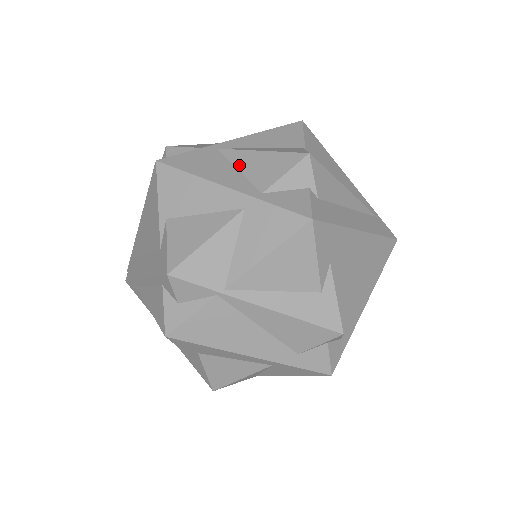
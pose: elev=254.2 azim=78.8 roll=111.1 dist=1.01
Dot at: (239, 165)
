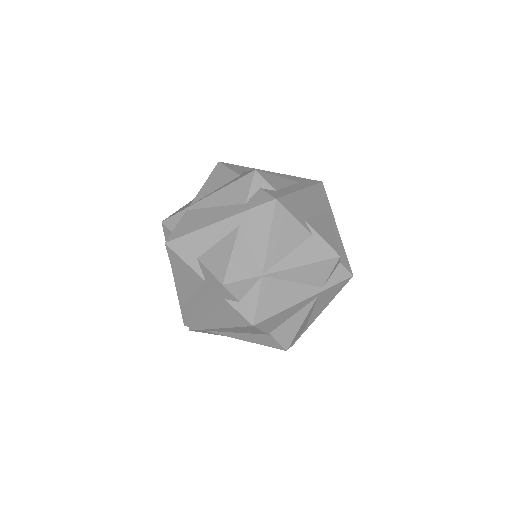
Dot at: occluded
